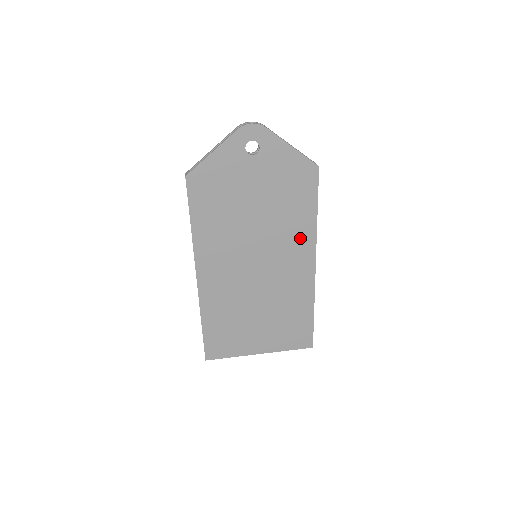
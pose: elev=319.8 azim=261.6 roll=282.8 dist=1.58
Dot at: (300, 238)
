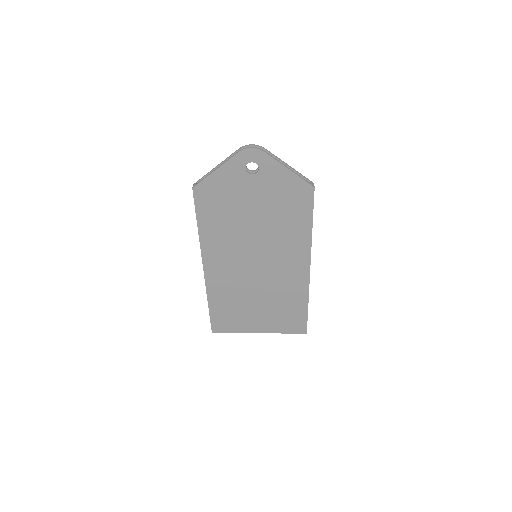
Dot at: (296, 245)
